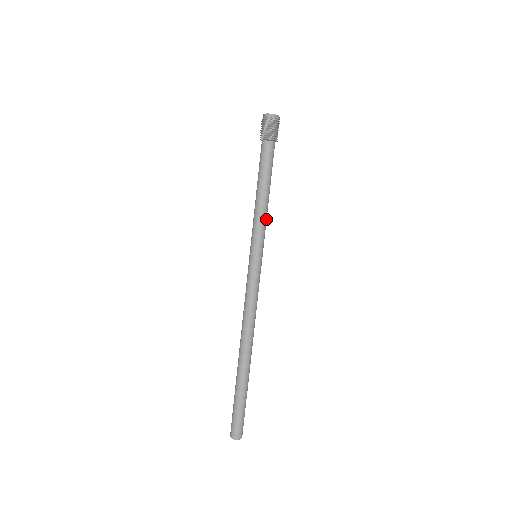
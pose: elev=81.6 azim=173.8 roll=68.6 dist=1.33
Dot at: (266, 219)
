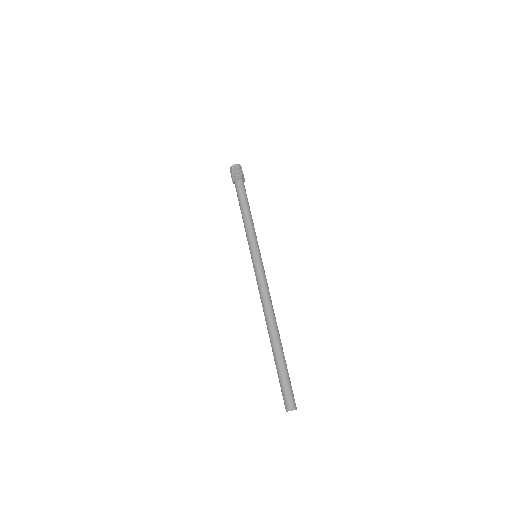
Dot at: (254, 228)
